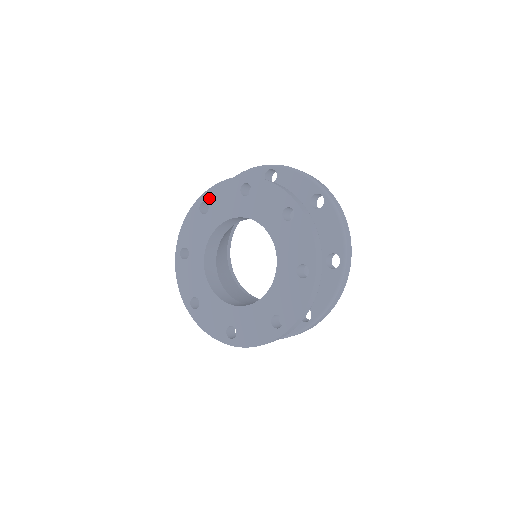
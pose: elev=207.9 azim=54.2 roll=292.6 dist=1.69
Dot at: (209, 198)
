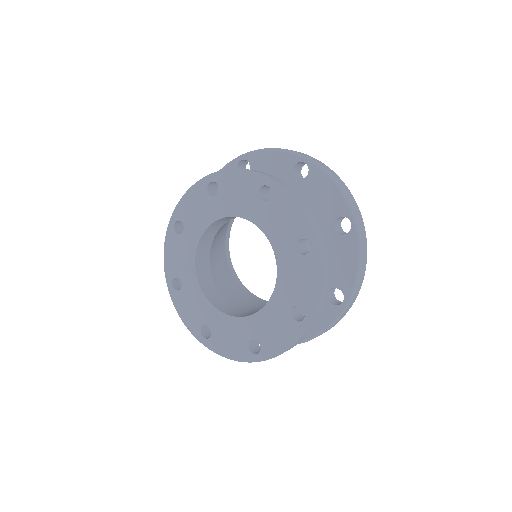
Dot at: (221, 181)
